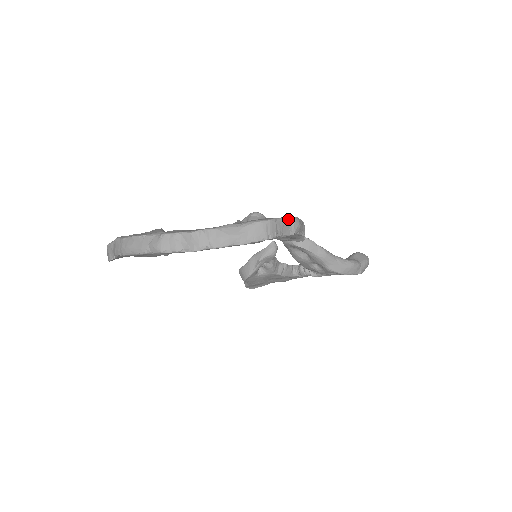
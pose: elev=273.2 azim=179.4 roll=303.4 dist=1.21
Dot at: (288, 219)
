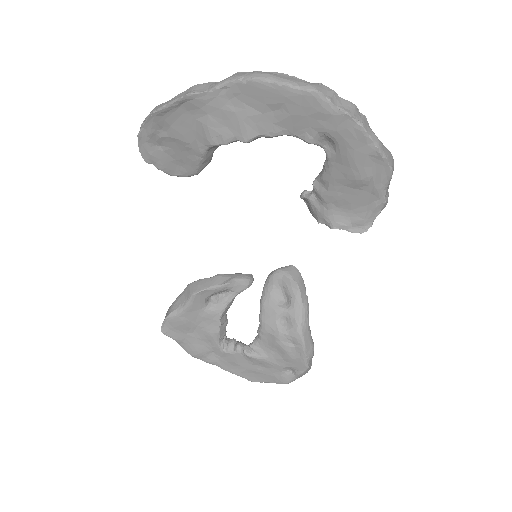
Dot at: (388, 187)
